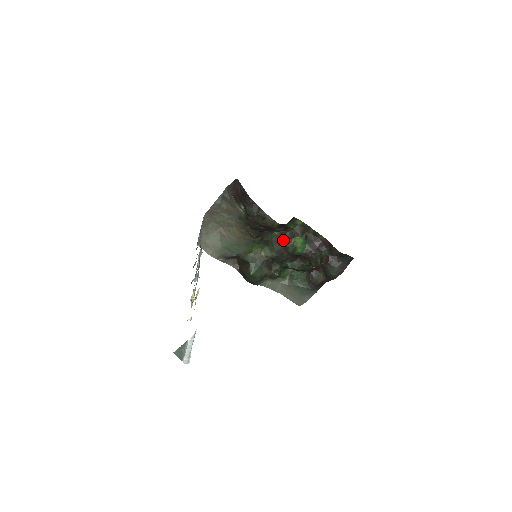
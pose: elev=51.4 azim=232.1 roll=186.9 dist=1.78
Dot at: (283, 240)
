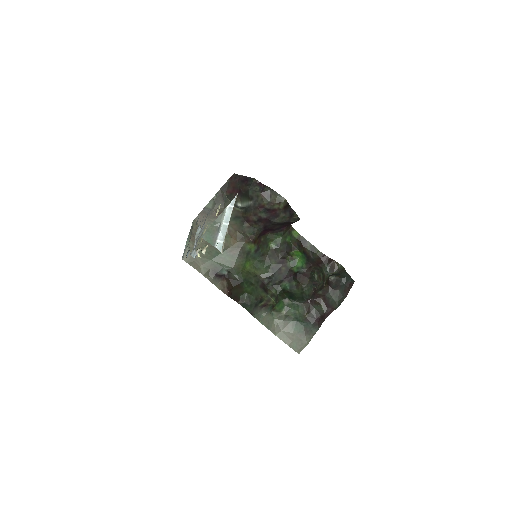
Dot at: (280, 253)
